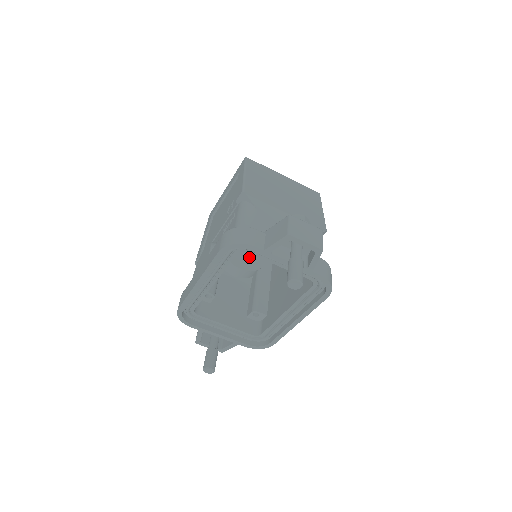
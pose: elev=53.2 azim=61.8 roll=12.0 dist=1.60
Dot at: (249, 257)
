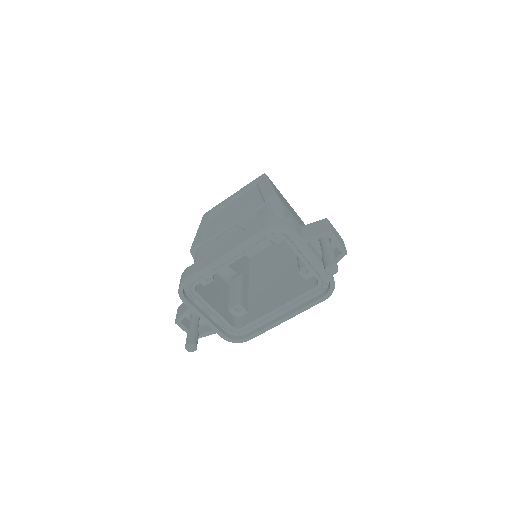
Dot at: occluded
